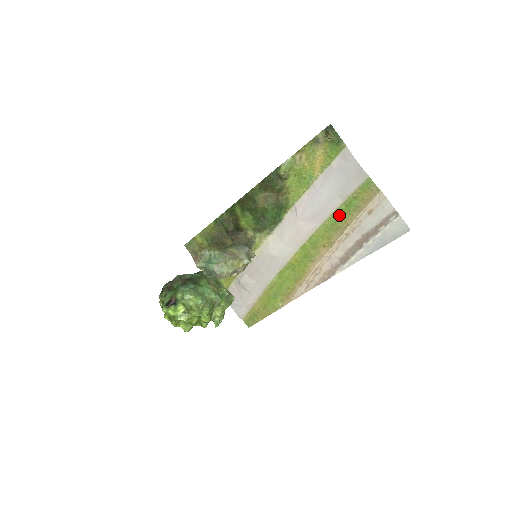
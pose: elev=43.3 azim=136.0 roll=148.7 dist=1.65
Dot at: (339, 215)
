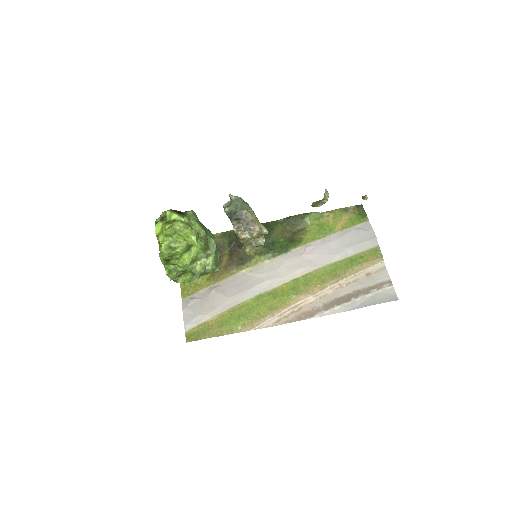
Dot at: (342, 265)
